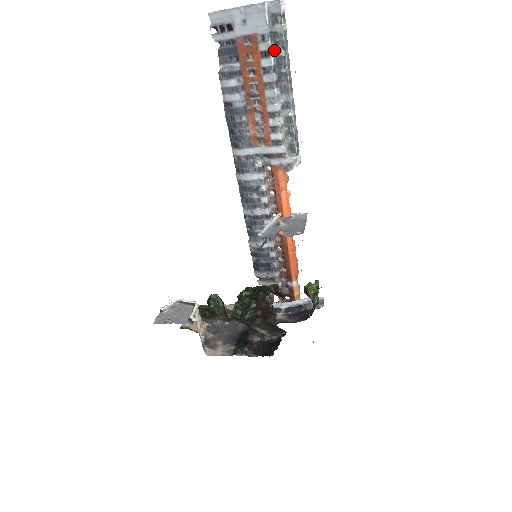
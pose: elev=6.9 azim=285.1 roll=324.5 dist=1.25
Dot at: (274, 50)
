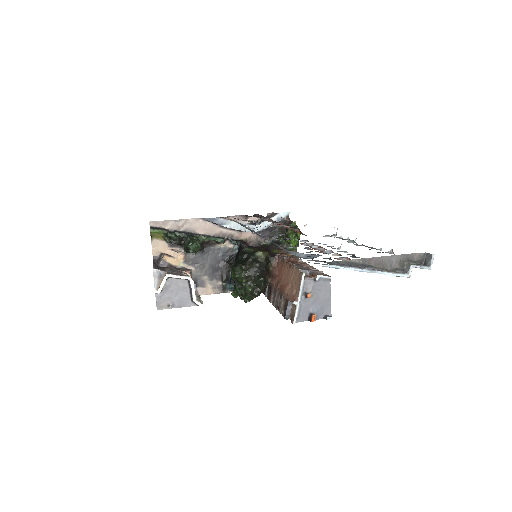
Dot at: occluded
